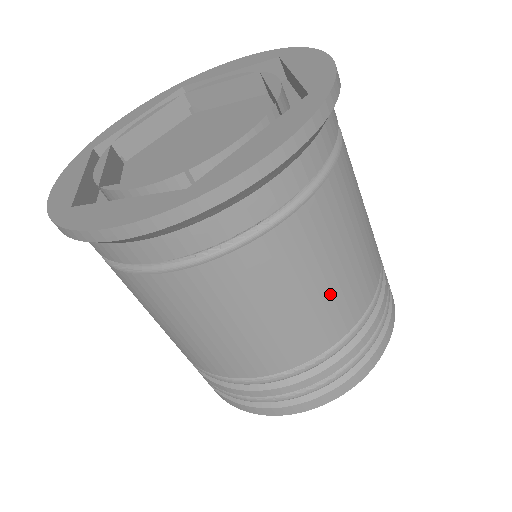
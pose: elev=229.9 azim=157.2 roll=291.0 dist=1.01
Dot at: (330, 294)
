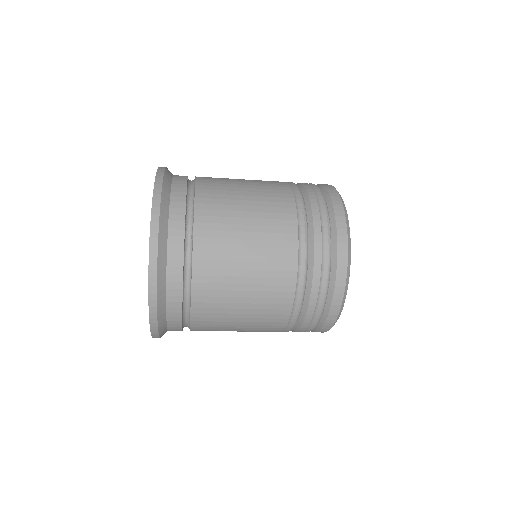
Dot at: (249, 329)
